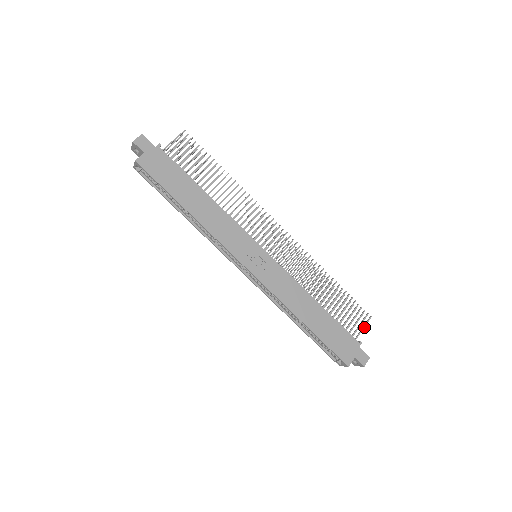
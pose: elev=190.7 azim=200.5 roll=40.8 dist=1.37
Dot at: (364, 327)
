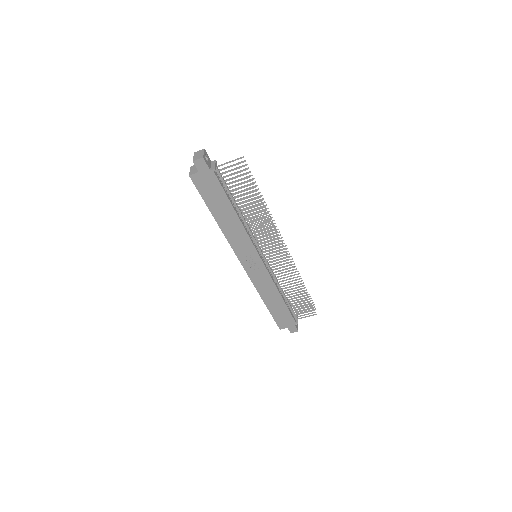
Dot at: occluded
